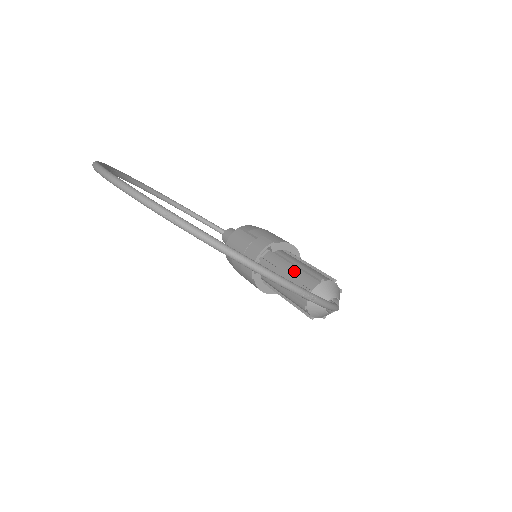
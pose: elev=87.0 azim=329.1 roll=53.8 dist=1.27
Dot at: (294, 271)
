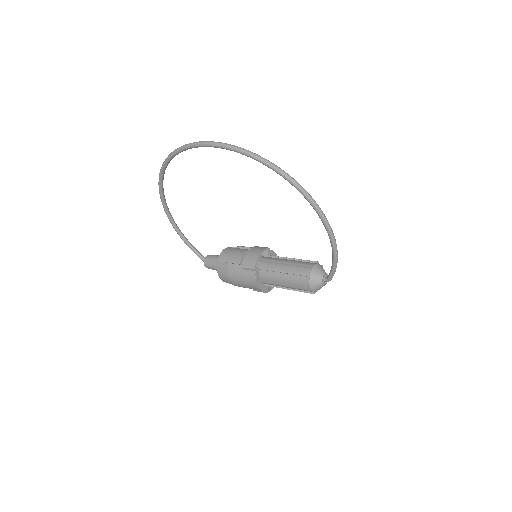
Dot at: (292, 261)
